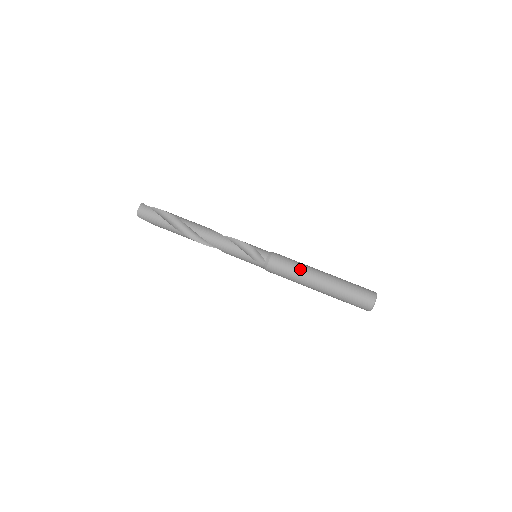
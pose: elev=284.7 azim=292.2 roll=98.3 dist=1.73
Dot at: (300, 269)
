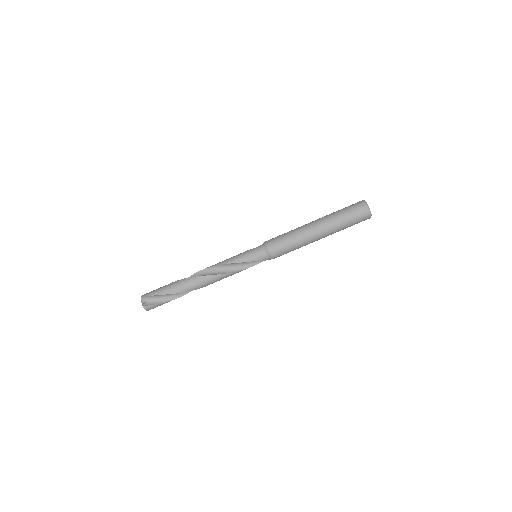
Dot at: (300, 246)
